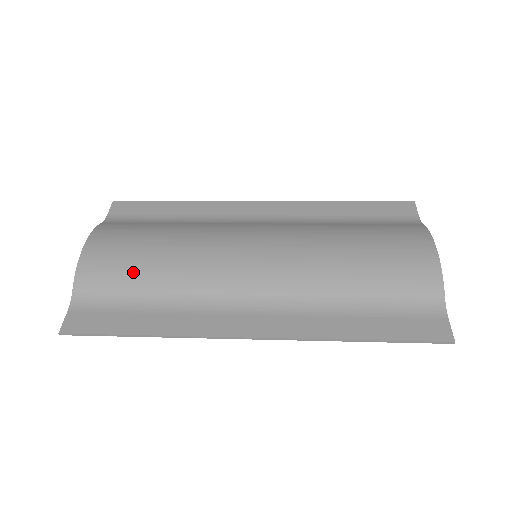
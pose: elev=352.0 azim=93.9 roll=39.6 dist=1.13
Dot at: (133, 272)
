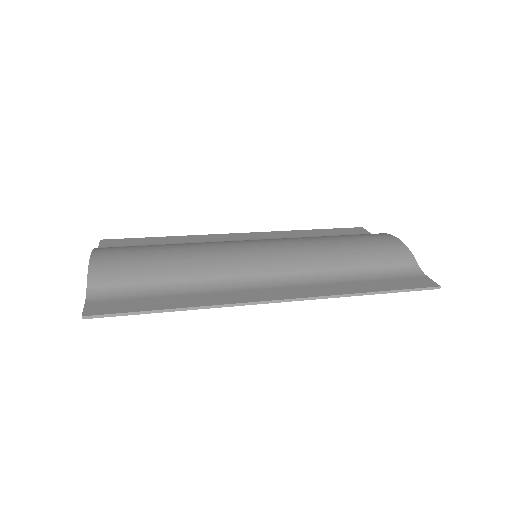
Dot at: (149, 267)
